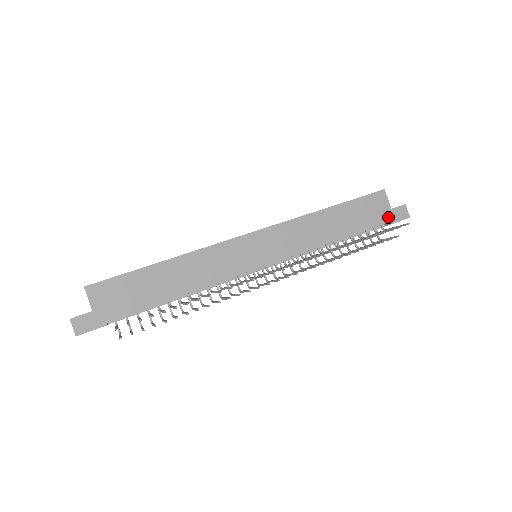
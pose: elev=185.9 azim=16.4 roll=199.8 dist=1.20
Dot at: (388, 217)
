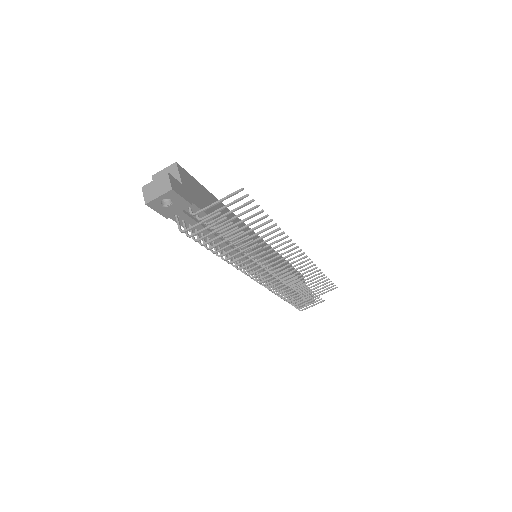
Dot at: occluded
